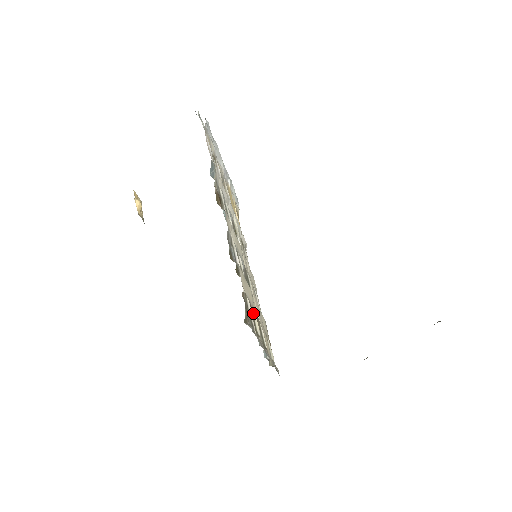
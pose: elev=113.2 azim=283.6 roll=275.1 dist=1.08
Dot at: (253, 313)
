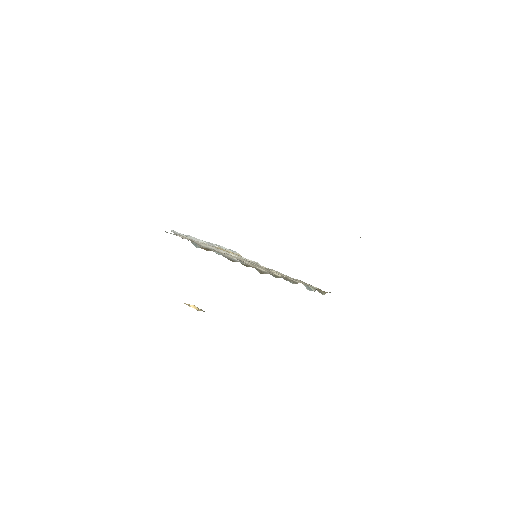
Dot at: occluded
